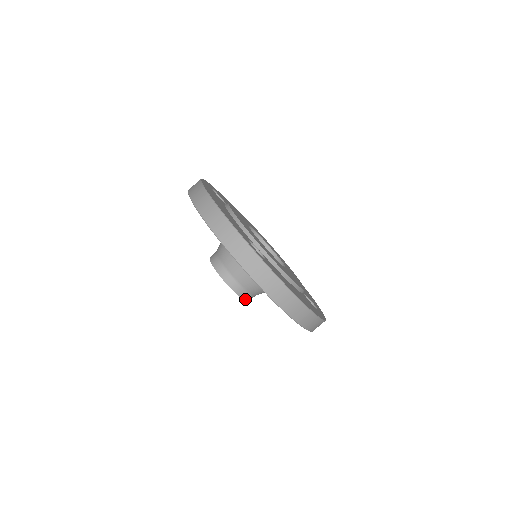
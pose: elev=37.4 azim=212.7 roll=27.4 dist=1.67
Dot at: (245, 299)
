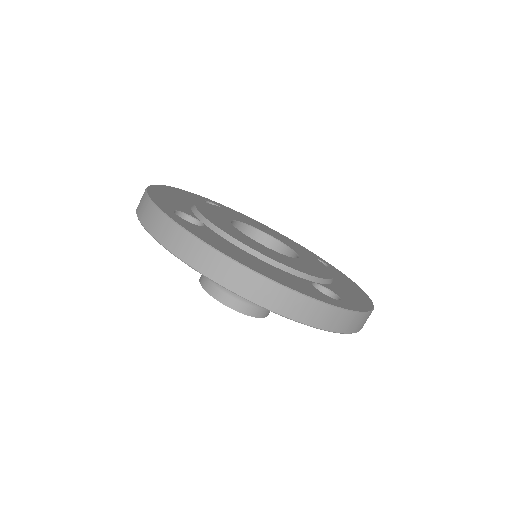
Dot at: (239, 310)
